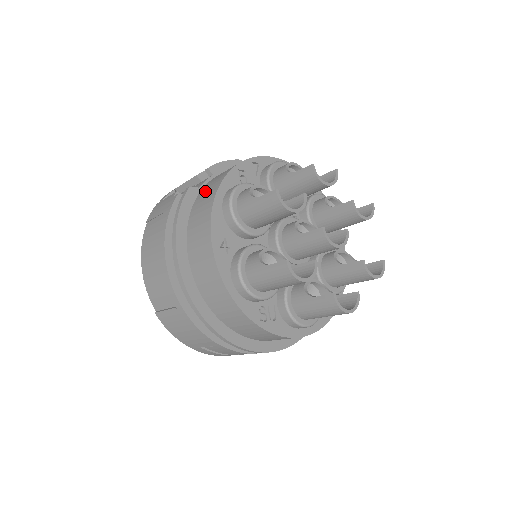
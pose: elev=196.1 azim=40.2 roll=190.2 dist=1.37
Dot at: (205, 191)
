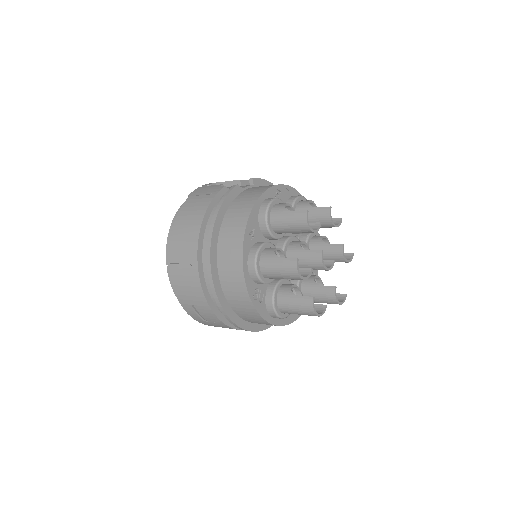
Dot at: (248, 192)
